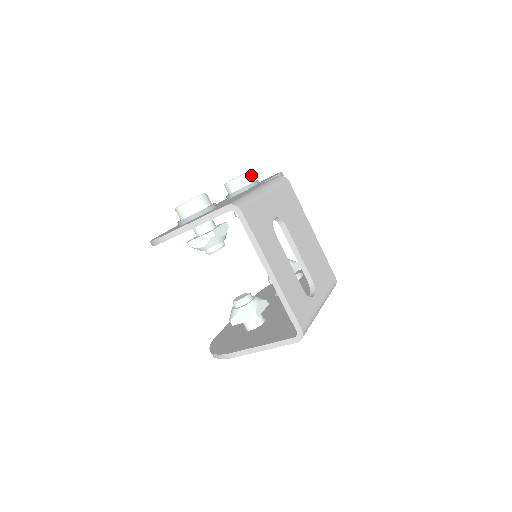
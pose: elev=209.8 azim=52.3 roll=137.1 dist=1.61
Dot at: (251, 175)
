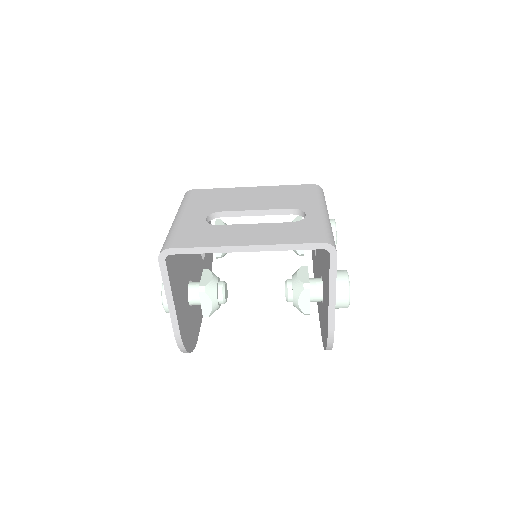
Dot at: occluded
